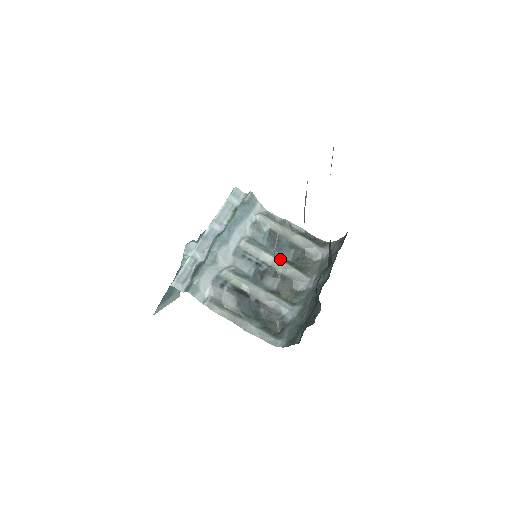
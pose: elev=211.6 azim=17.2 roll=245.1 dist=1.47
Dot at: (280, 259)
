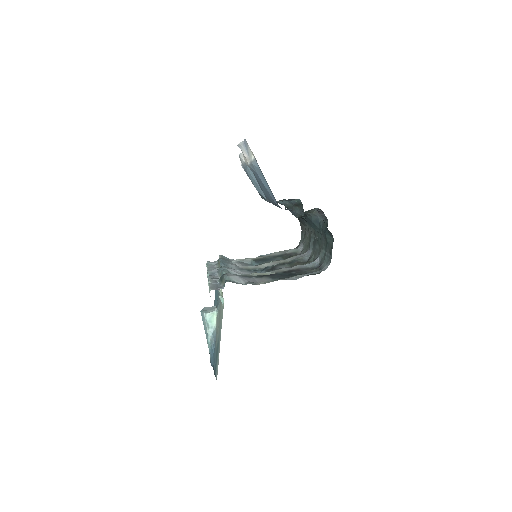
Dot at: (275, 261)
